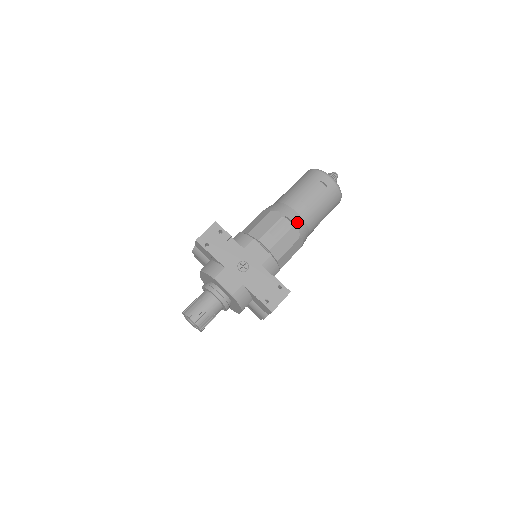
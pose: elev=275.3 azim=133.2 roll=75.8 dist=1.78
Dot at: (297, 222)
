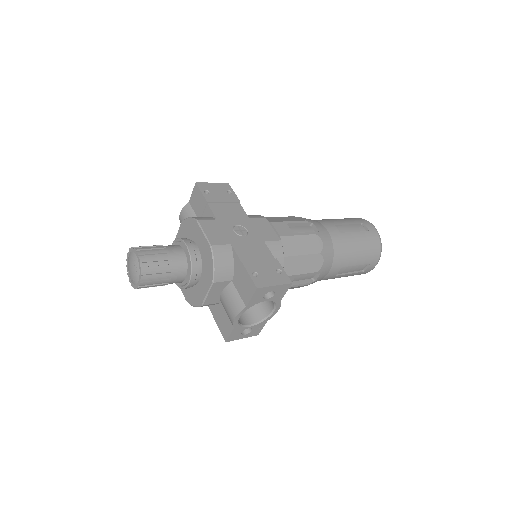
Dot at: (324, 235)
